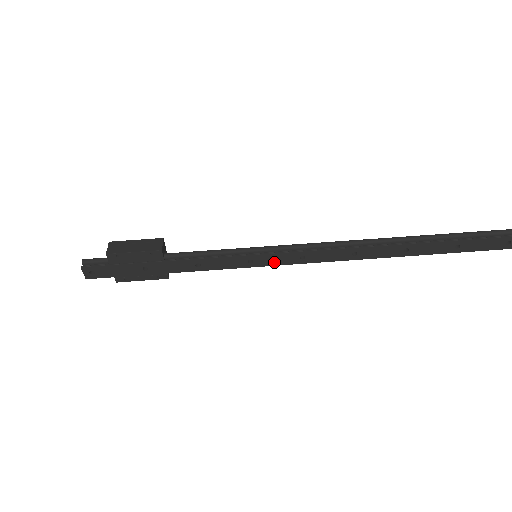
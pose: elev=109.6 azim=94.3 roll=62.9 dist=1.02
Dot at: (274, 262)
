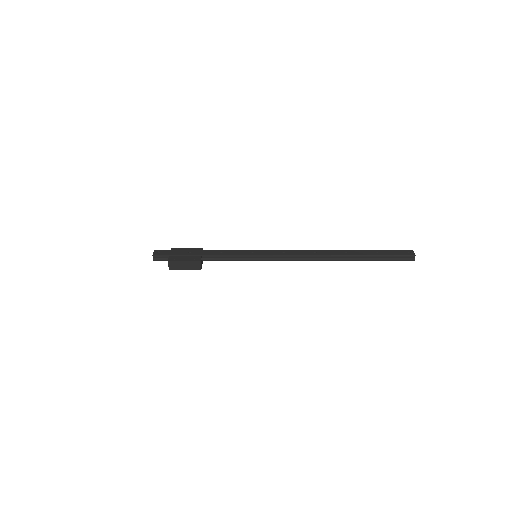
Dot at: (267, 254)
